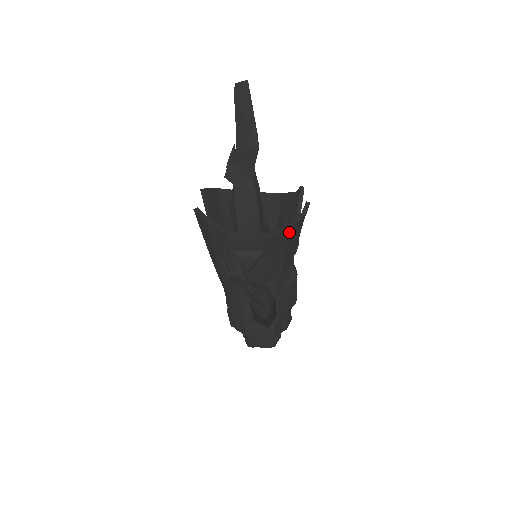
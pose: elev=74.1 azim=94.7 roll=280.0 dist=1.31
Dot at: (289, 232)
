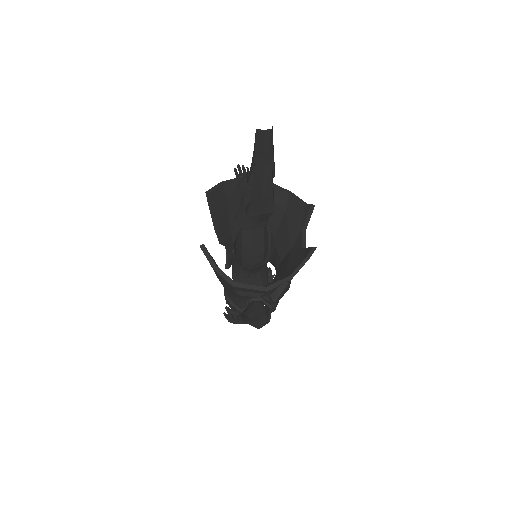
Dot at: (291, 278)
